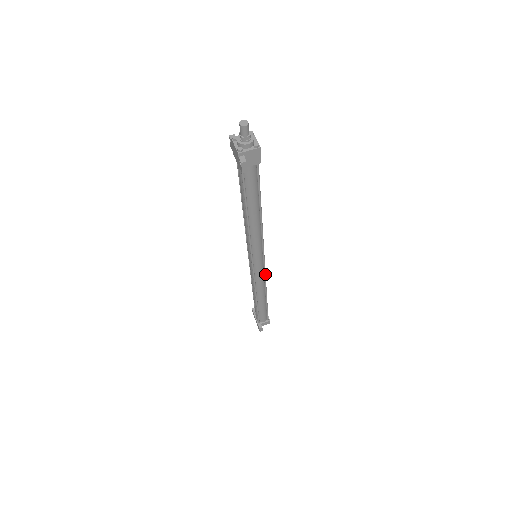
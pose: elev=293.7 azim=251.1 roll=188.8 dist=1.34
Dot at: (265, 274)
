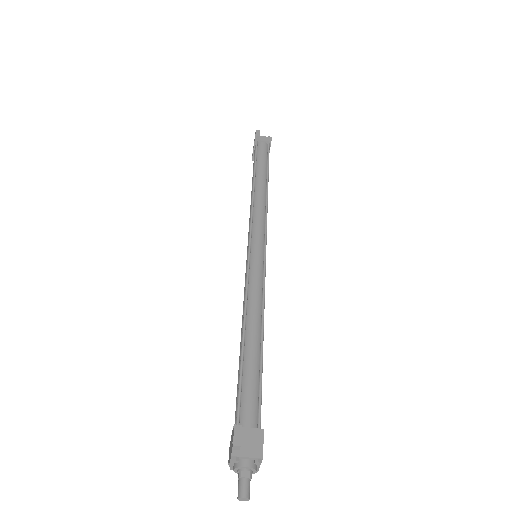
Dot at: occluded
